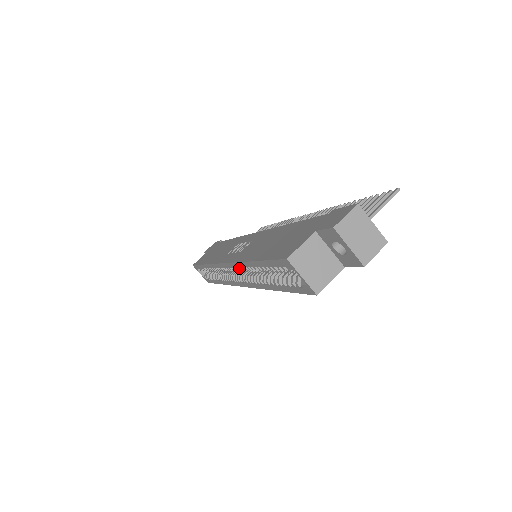
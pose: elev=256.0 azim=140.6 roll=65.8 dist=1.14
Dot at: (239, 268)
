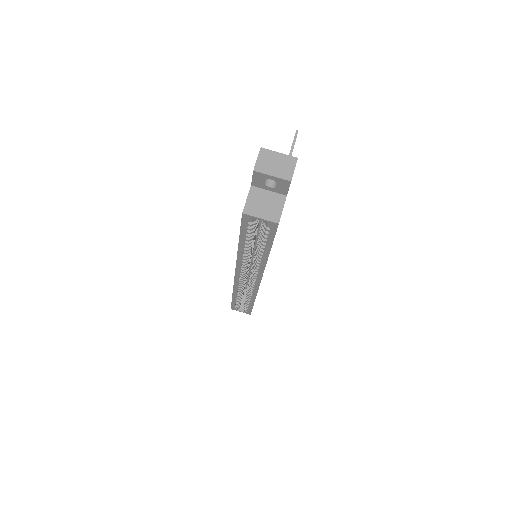
Dot at: (242, 265)
